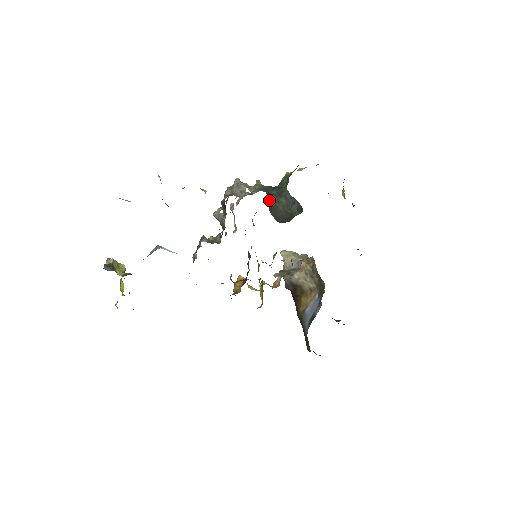
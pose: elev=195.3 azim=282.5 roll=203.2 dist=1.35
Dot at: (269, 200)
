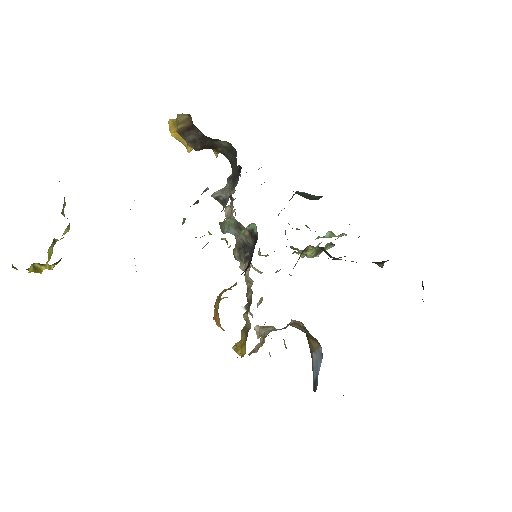
Dot at: occluded
